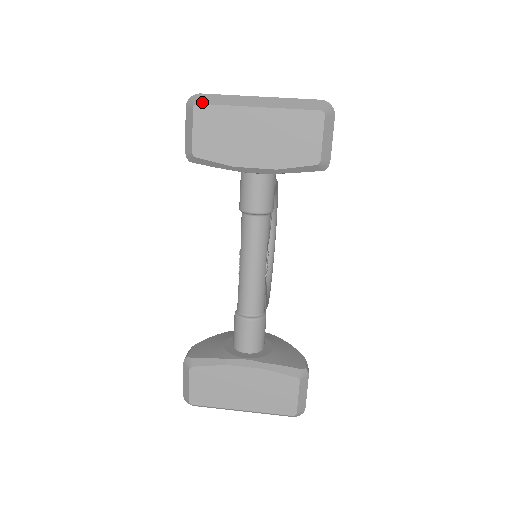
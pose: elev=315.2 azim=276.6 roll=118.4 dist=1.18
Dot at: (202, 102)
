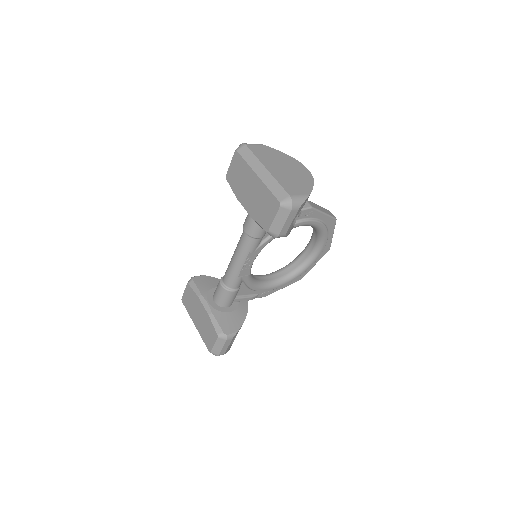
Dot at: (240, 151)
